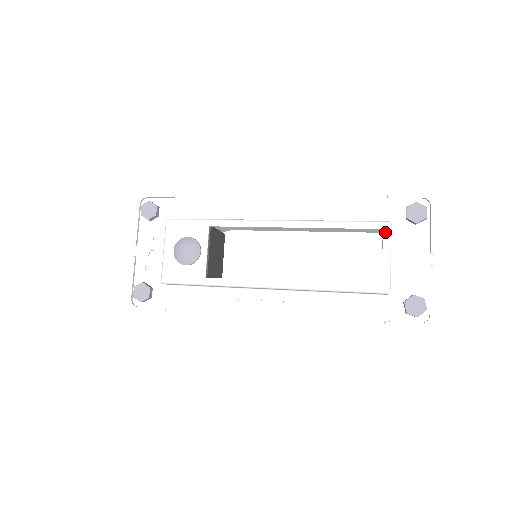
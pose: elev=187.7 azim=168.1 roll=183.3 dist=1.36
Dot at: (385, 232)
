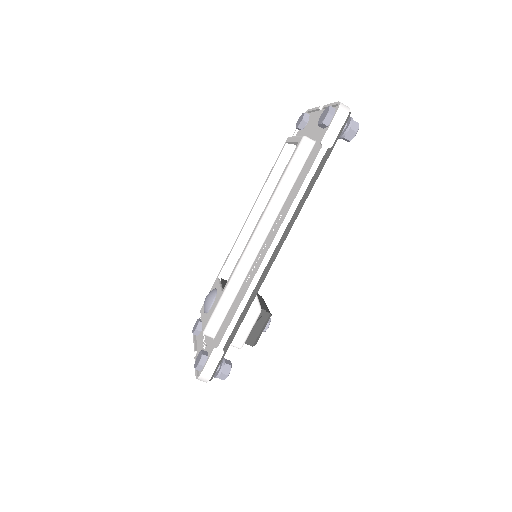
Dot at: (288, 141)
